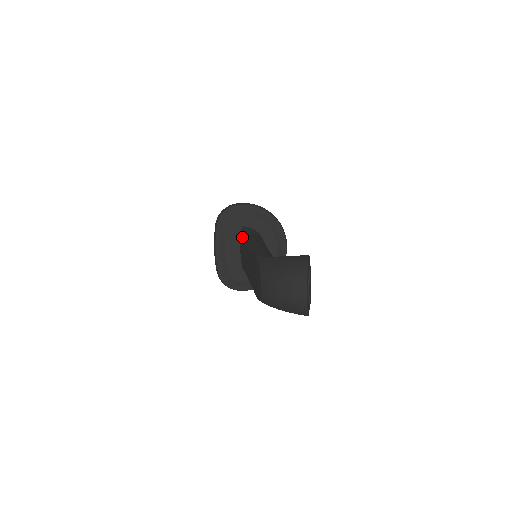
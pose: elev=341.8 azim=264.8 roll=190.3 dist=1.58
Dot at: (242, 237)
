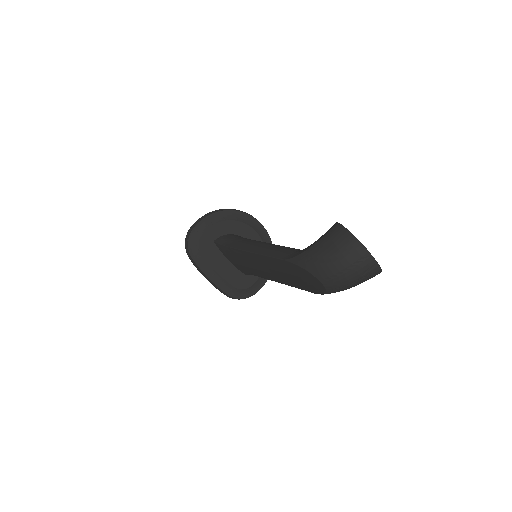
Dot at: (225, 250)
